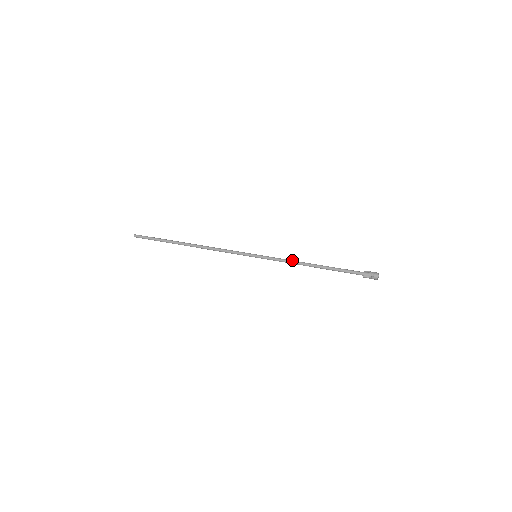
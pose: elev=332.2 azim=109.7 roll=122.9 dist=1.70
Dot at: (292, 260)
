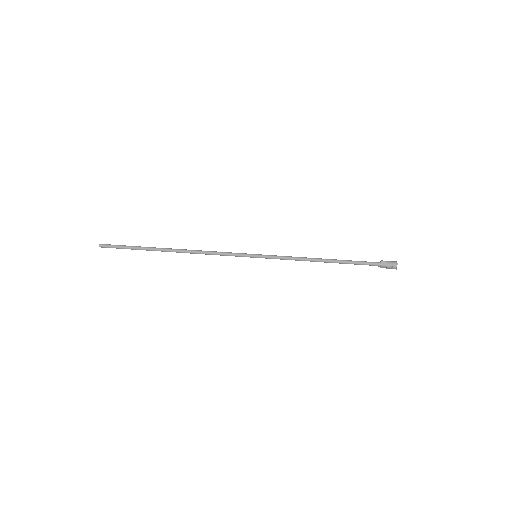
Dot at: (299, 258)
